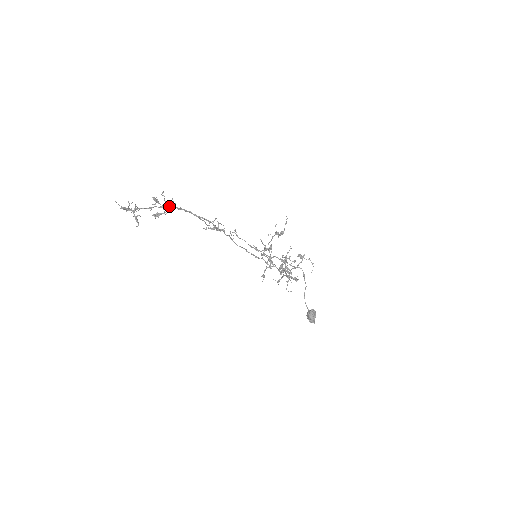
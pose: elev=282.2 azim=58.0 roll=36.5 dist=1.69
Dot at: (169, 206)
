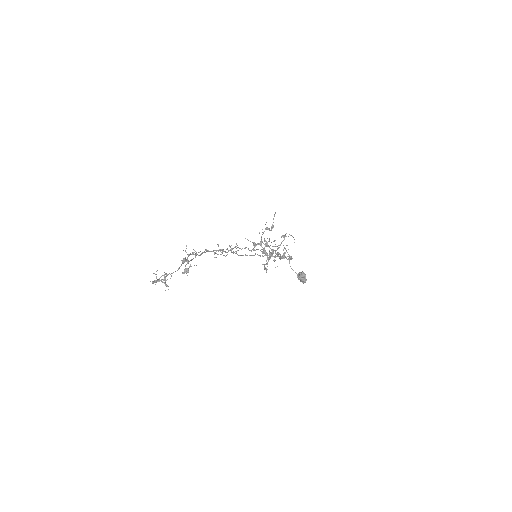
Dot at: occluded
